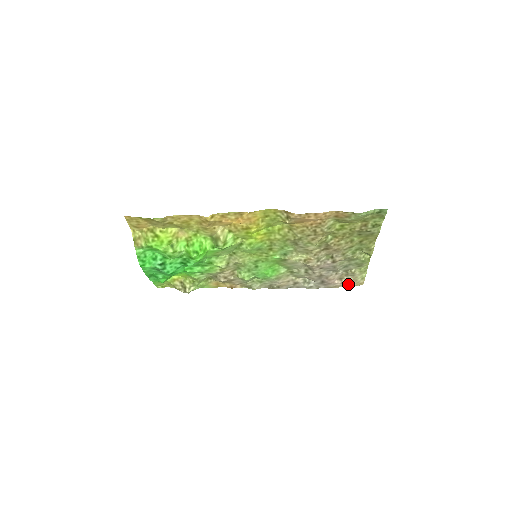
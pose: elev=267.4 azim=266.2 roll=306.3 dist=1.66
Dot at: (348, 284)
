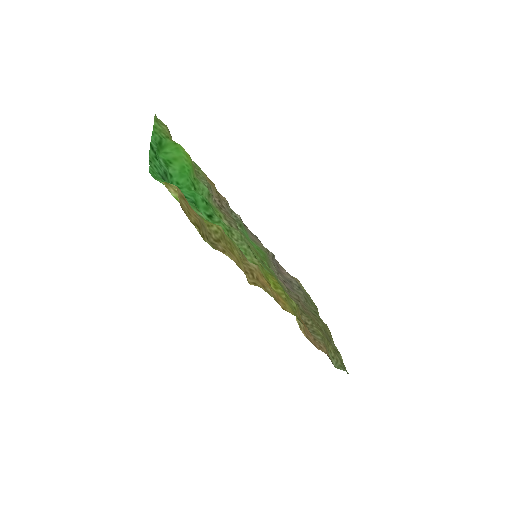
Dot at: occluded
